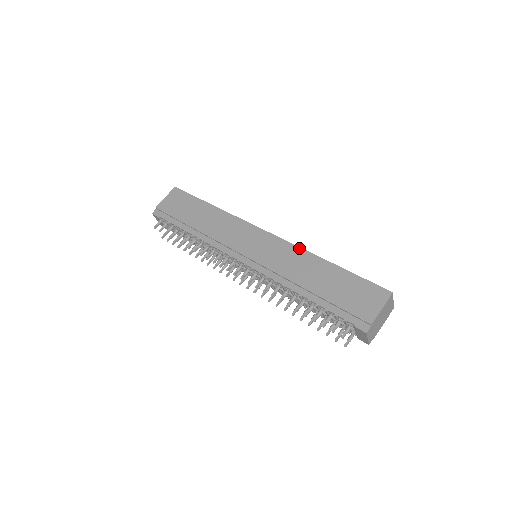
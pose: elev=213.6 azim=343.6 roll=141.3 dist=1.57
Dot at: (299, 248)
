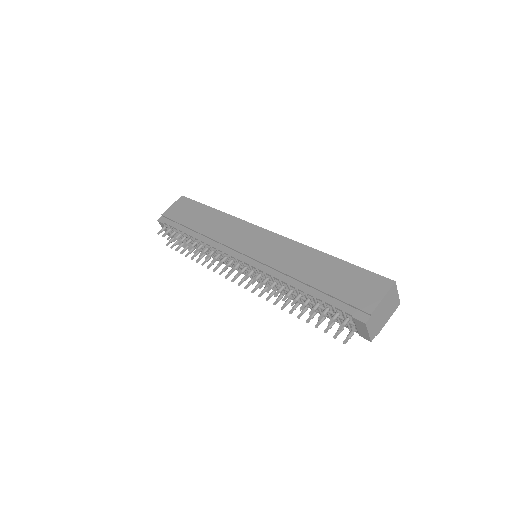
Dot at: (299, 243)
